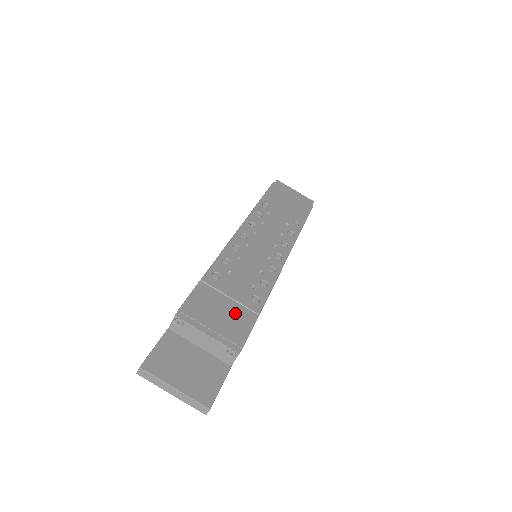
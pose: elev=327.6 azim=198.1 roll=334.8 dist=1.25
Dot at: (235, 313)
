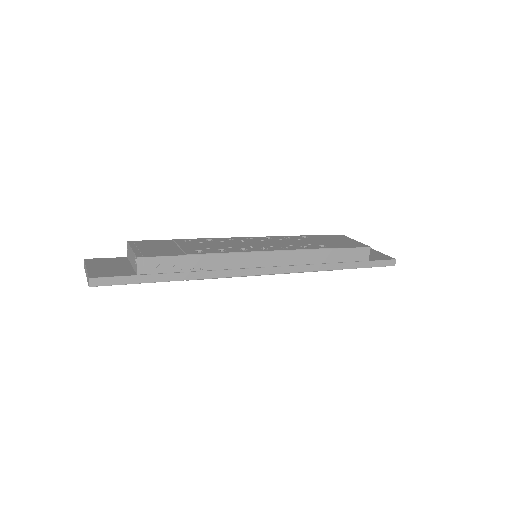
Dot at: (169, 250)
